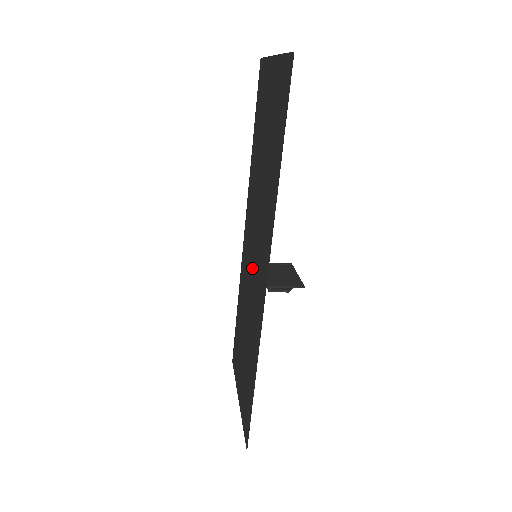
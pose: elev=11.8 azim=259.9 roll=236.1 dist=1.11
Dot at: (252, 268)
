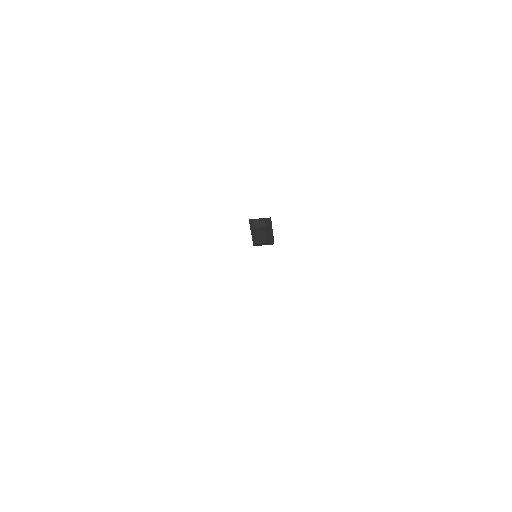
Dot at: occluded
